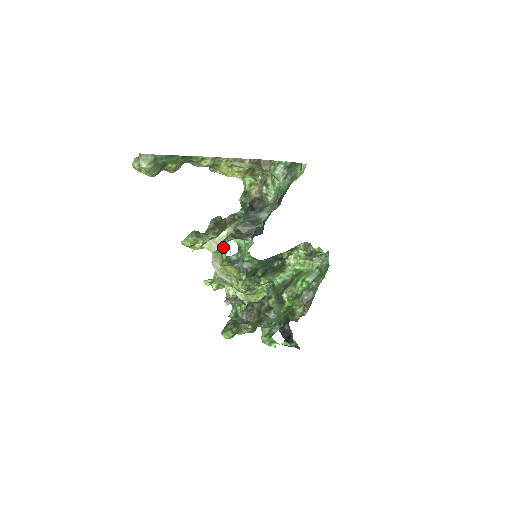
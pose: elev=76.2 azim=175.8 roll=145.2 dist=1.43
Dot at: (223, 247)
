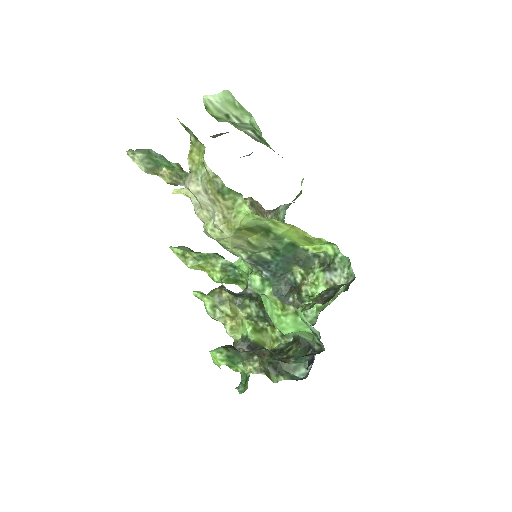
Dot at: occluded
